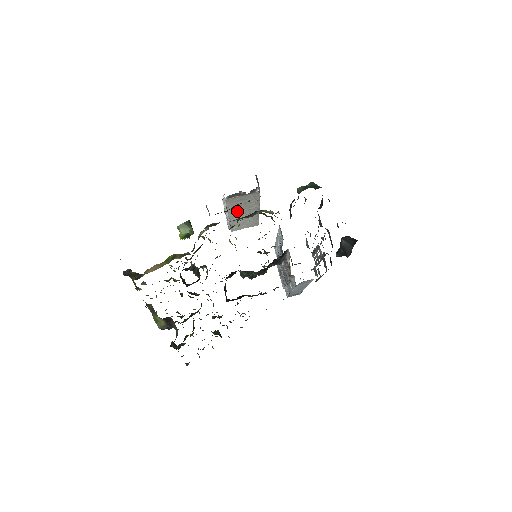
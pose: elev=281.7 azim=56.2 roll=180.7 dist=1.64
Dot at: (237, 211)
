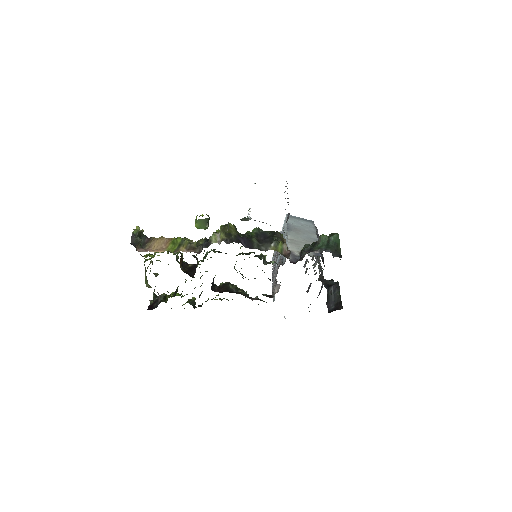
Dot at: occluded
